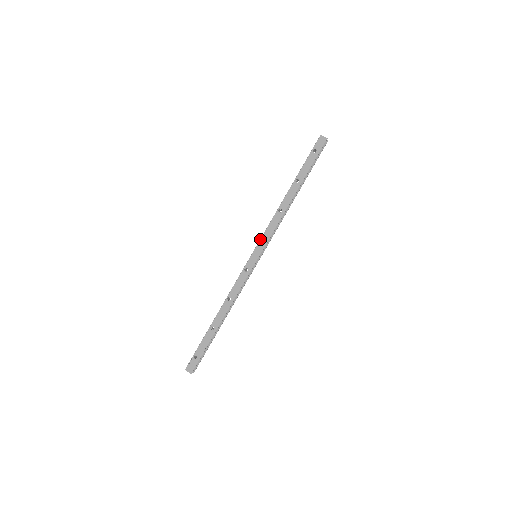
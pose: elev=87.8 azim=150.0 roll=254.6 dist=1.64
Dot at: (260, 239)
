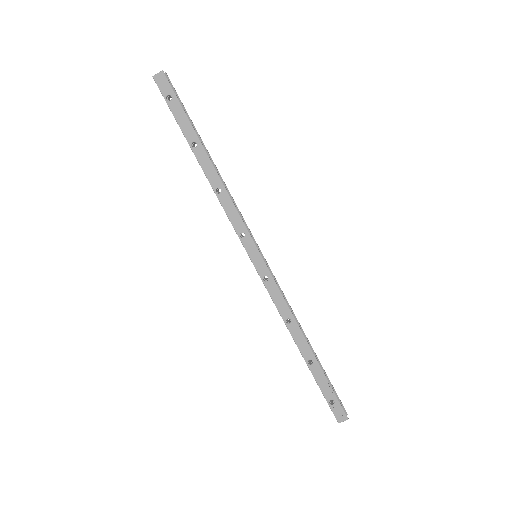
Dot at: (239, 238)
